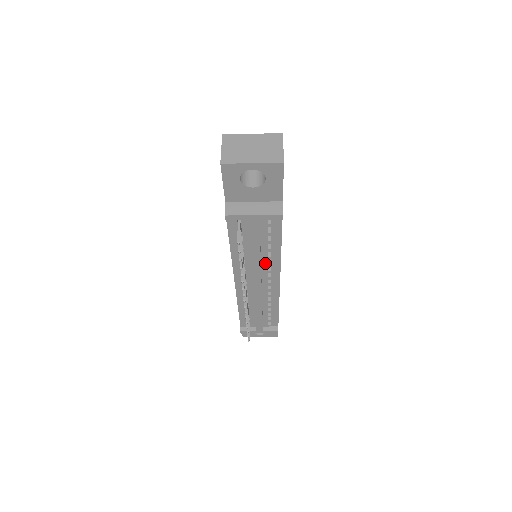
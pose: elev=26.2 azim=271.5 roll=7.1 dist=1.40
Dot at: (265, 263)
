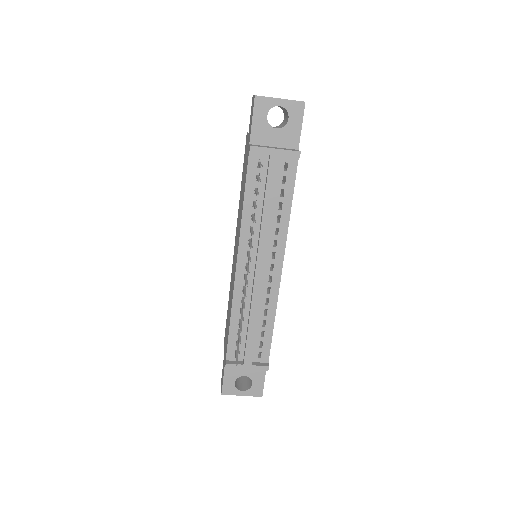
Dot at: (272, 234)
